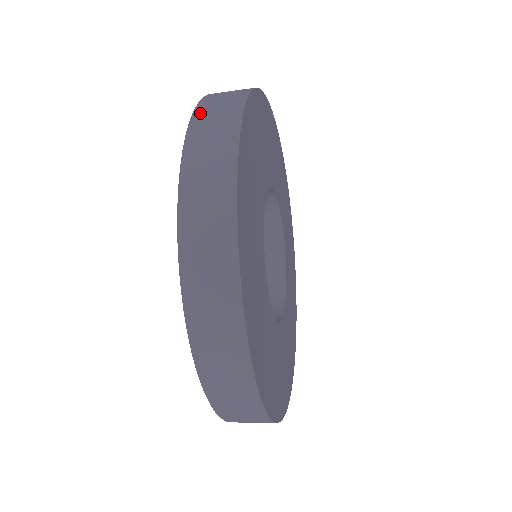
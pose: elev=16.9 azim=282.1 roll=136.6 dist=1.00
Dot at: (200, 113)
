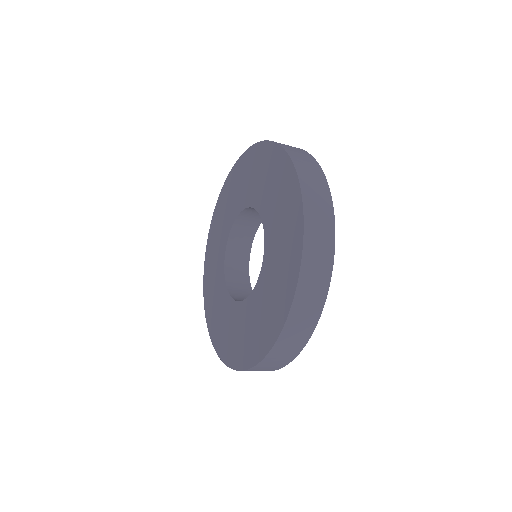
Dot at: (307, 197)
